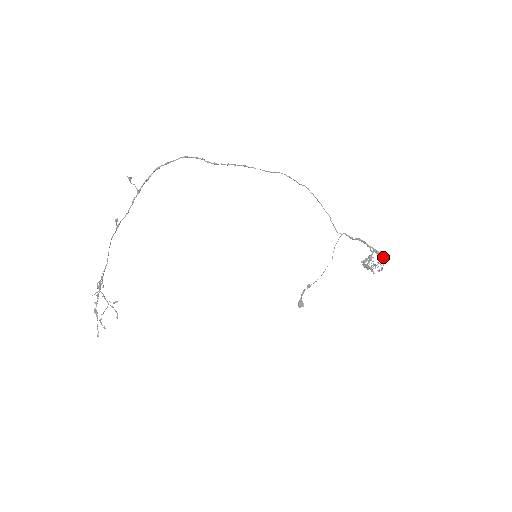
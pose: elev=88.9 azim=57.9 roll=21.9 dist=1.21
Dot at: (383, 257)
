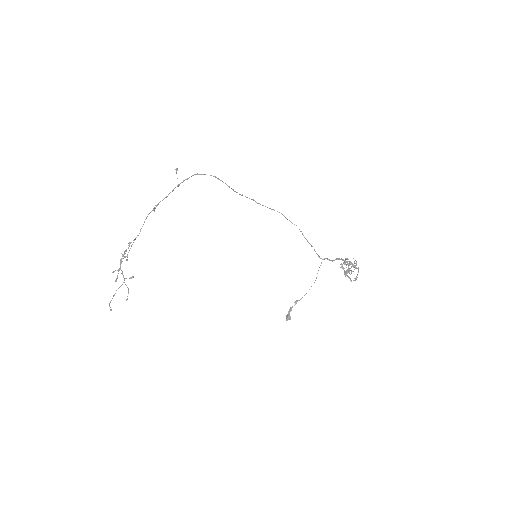
Dot at: occluded
